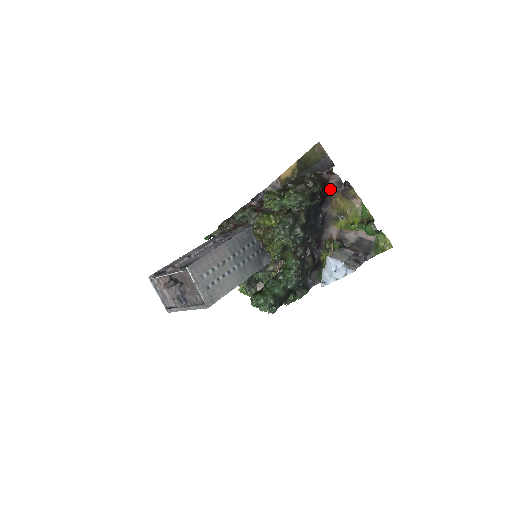
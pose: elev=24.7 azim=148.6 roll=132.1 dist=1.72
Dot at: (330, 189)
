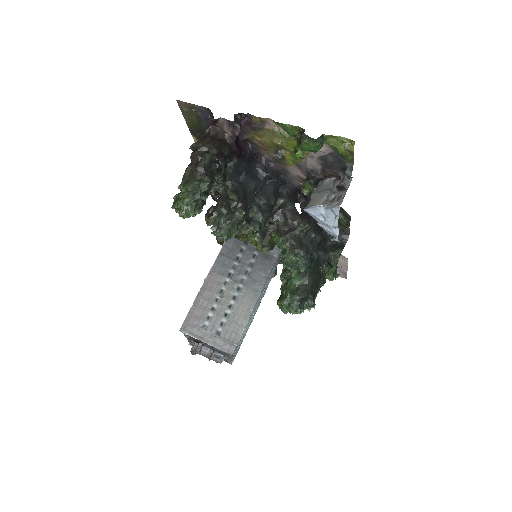
Dot at: (233, 138)
